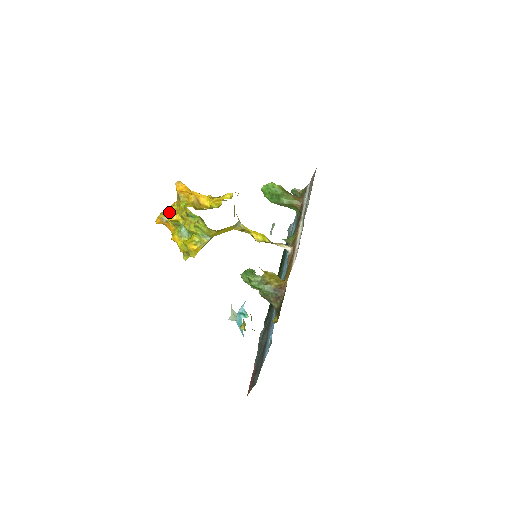
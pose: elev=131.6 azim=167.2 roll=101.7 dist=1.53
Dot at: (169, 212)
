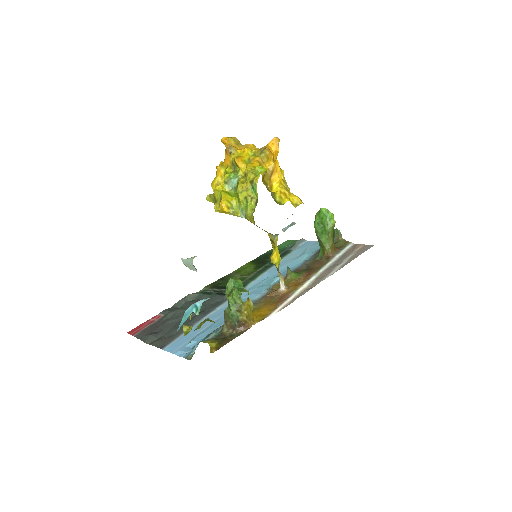
Dot at: (242, 149)
